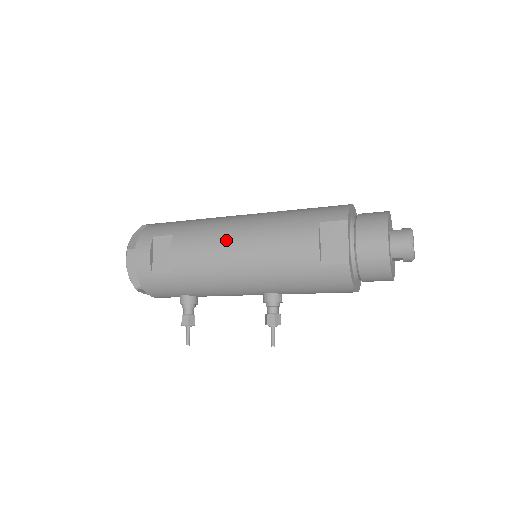
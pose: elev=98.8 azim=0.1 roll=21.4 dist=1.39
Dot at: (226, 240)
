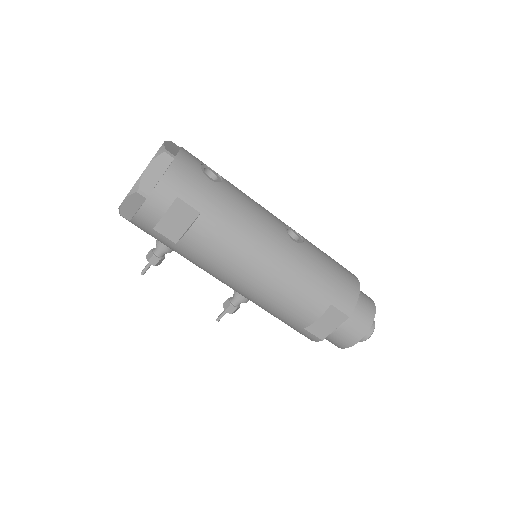
Dot at: (249, 262)
